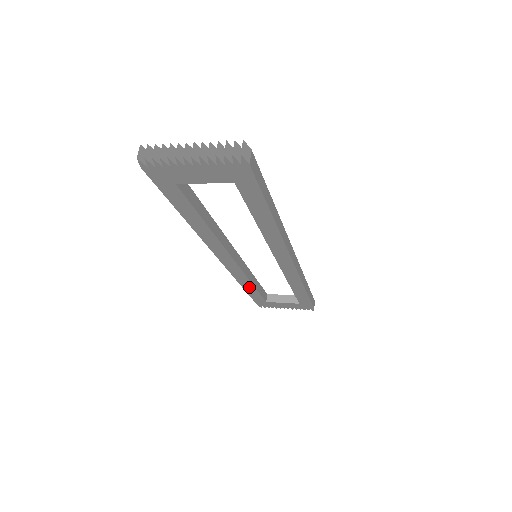
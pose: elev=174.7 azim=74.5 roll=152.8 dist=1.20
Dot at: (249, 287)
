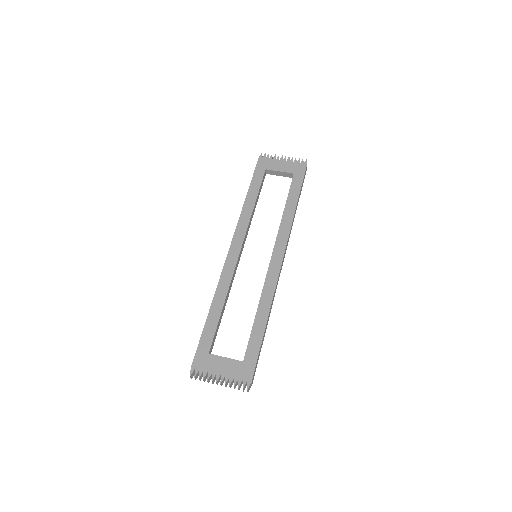
Dot at: occluded
